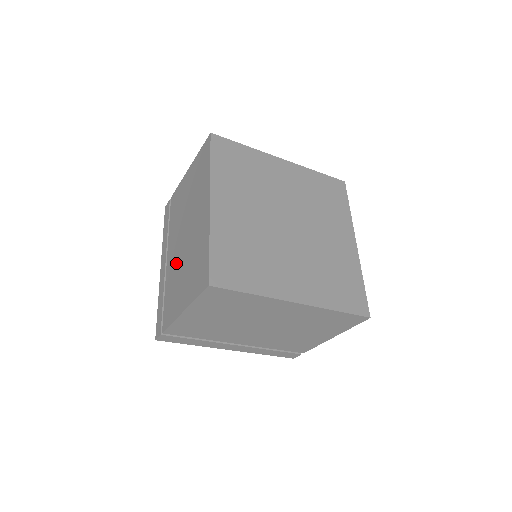
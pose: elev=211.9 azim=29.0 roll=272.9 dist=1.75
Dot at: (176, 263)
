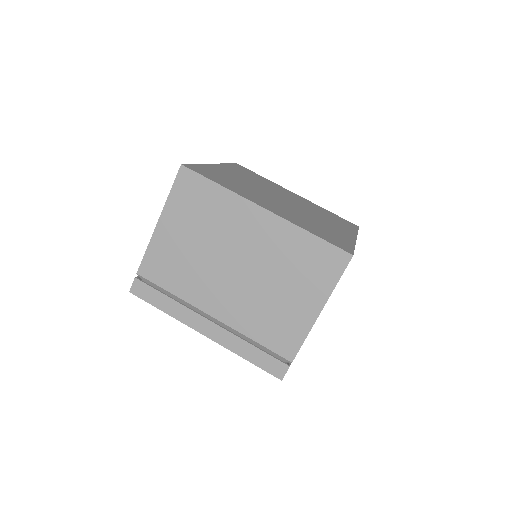
Dot at: occluded
